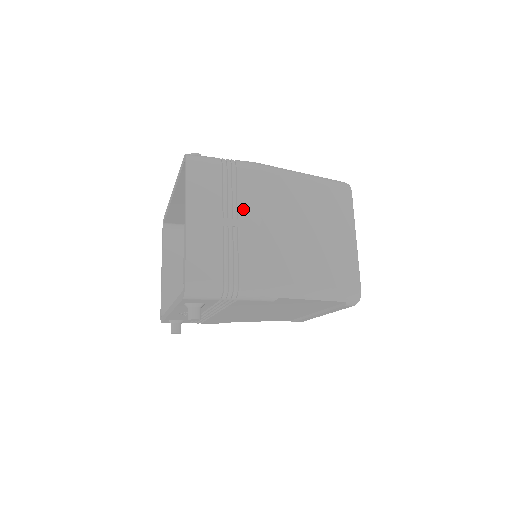
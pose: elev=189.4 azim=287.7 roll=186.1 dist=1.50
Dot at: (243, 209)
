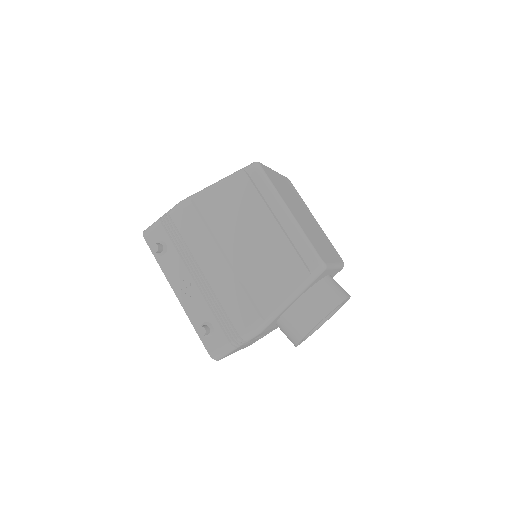
Dot at: occluded
